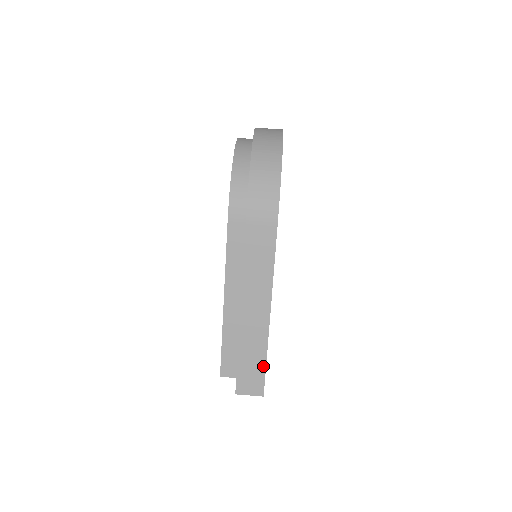
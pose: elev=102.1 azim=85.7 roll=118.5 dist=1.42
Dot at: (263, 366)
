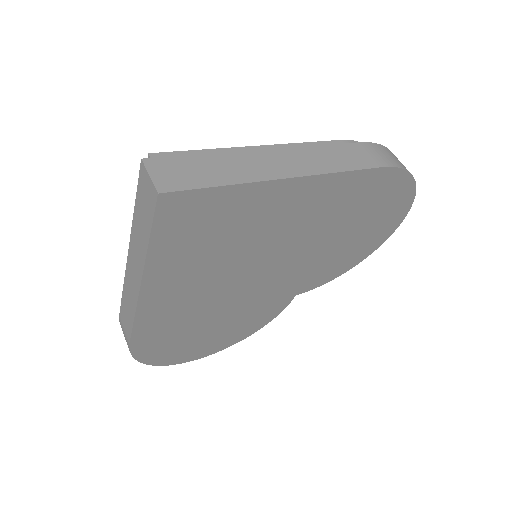
Dot at: (212, 183)
